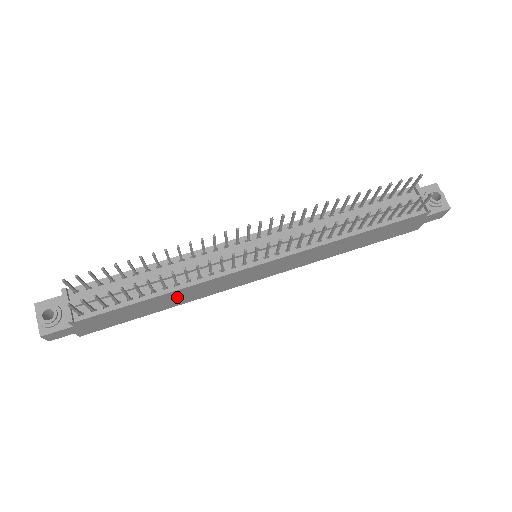
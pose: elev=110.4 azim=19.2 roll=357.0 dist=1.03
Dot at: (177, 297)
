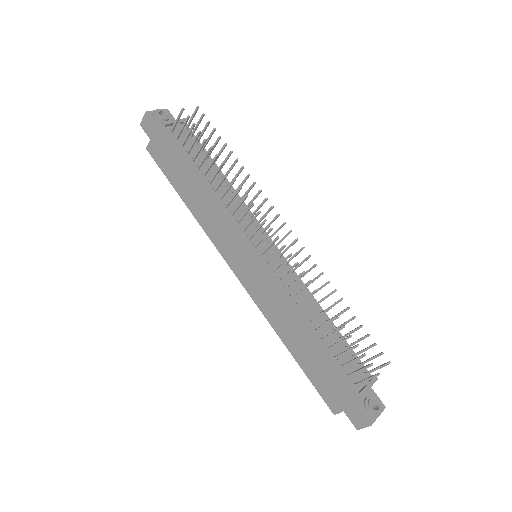
Dot at: (202, 201)
